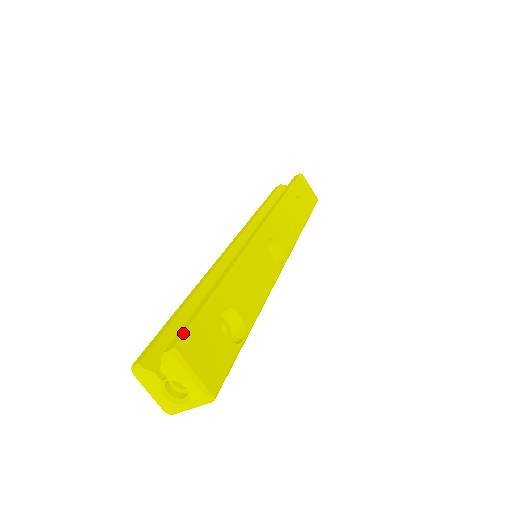
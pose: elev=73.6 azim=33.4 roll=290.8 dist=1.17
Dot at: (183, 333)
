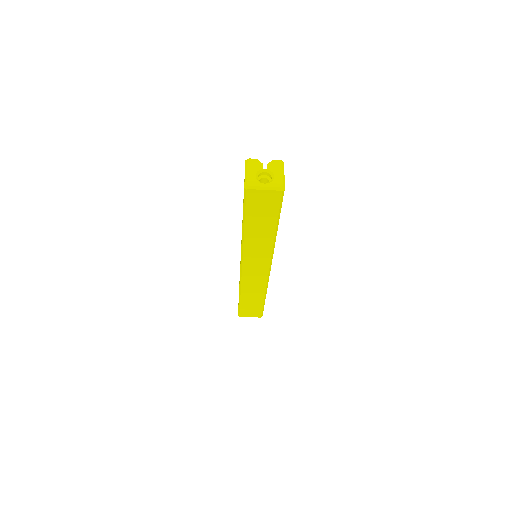
Dot at: occluded
